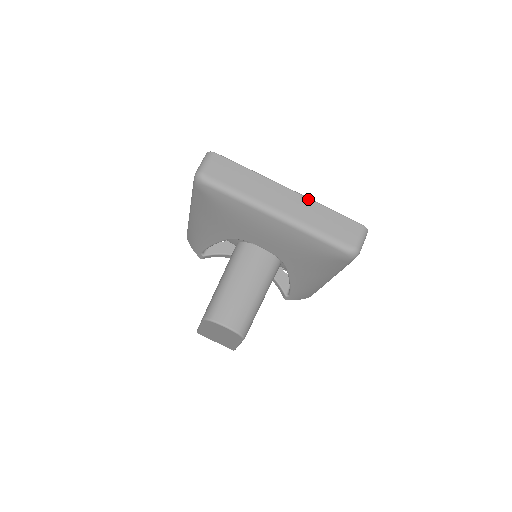
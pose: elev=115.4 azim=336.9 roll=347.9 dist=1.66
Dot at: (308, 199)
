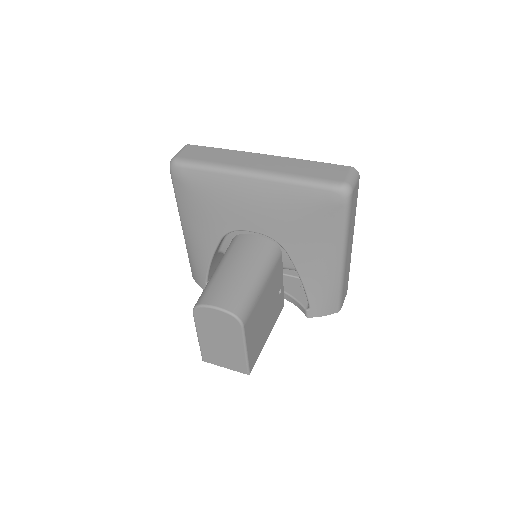
Dot at: (285, 158)
